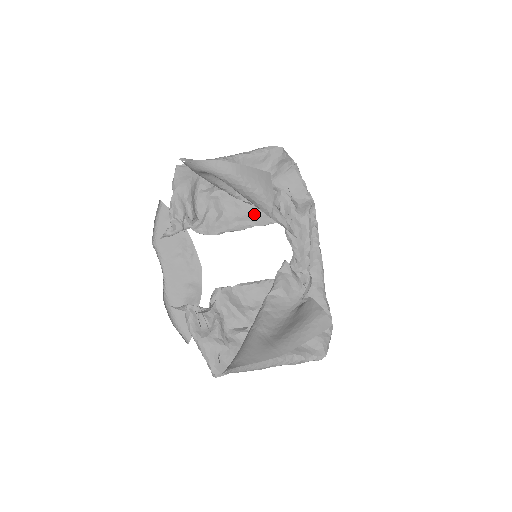
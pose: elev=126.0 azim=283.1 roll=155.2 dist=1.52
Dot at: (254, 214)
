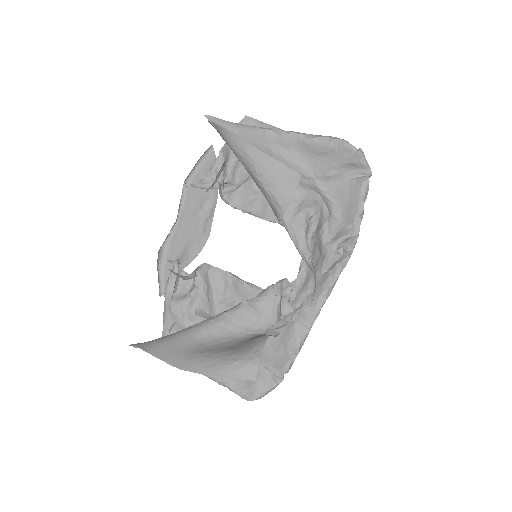
Dot at: occluded
